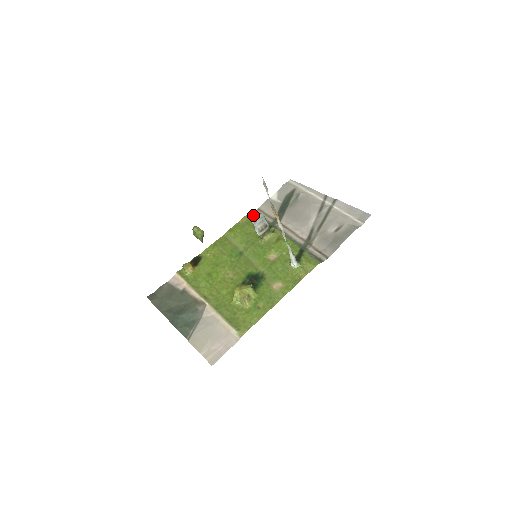
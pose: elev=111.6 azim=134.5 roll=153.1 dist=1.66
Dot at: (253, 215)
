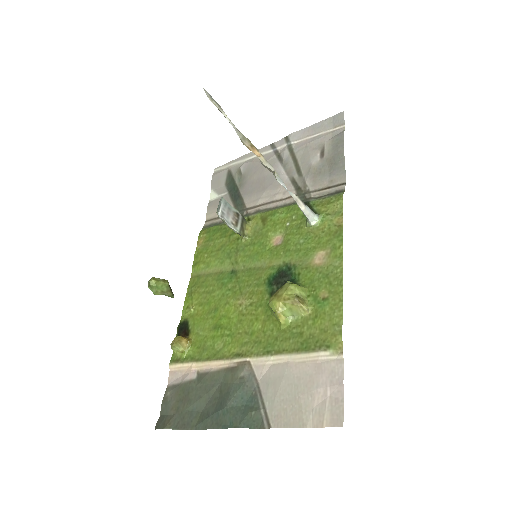
Dot at: (207, 229)
